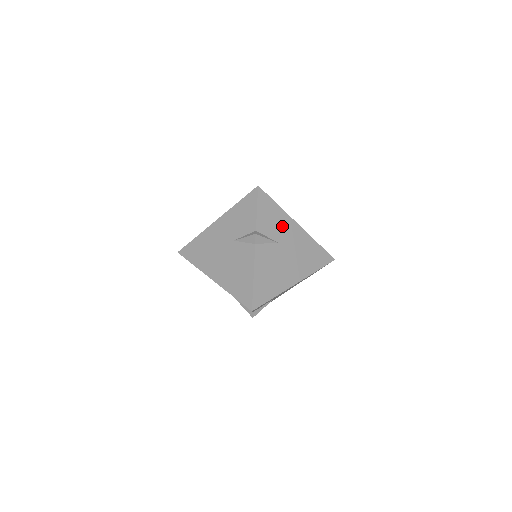
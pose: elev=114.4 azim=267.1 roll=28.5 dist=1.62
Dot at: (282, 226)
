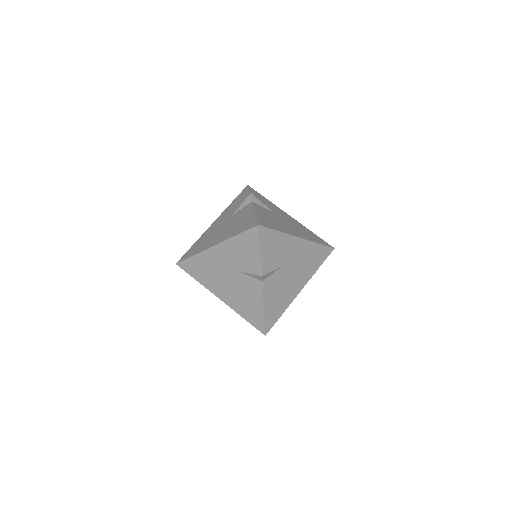
Dot at: (285, 249)
